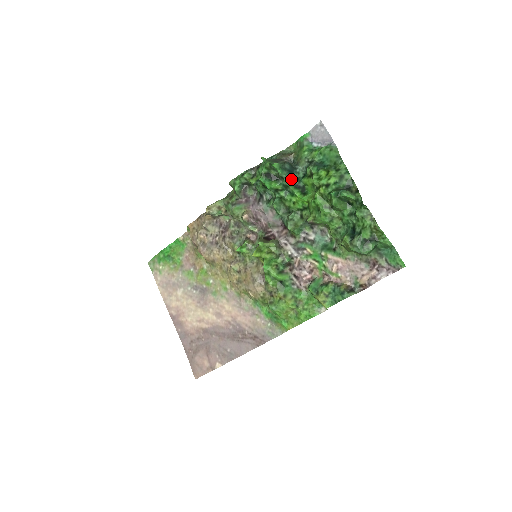
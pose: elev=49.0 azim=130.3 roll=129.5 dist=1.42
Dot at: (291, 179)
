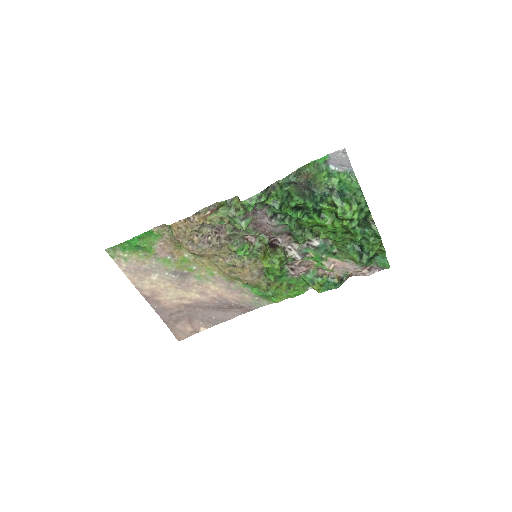
Dot at: occluded
